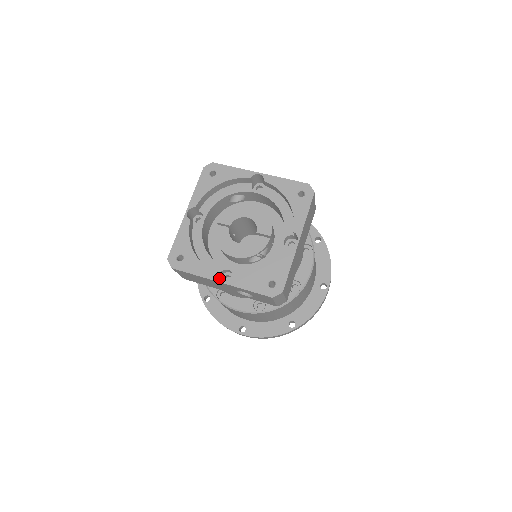
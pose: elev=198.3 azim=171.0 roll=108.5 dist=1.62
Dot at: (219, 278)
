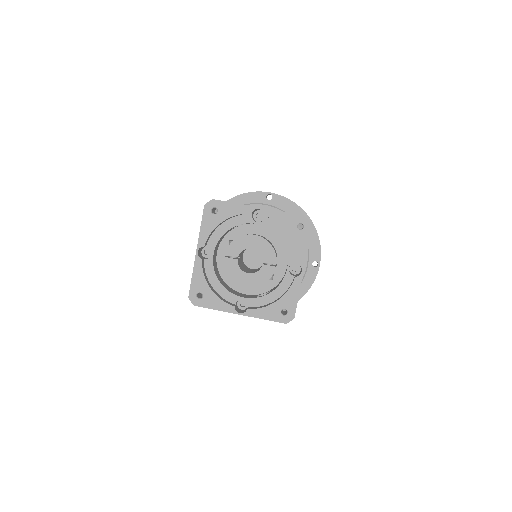
Dot at: (236, 306)
